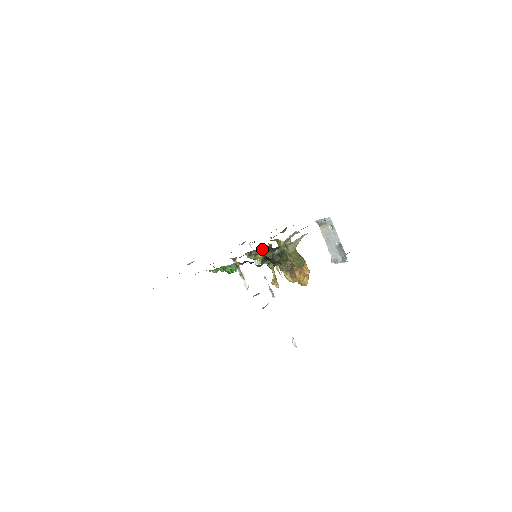
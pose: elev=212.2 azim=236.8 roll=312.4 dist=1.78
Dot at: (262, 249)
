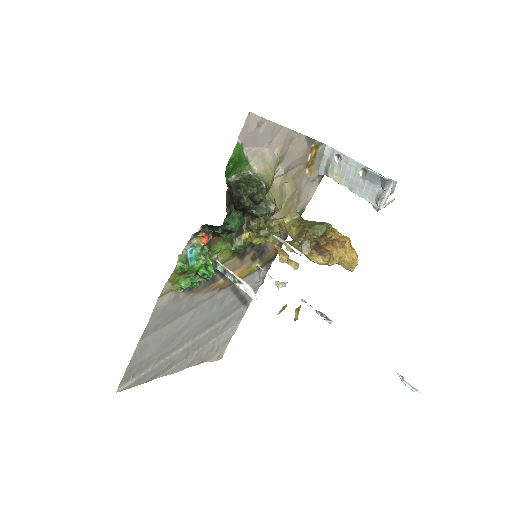
Dot at: occluded
